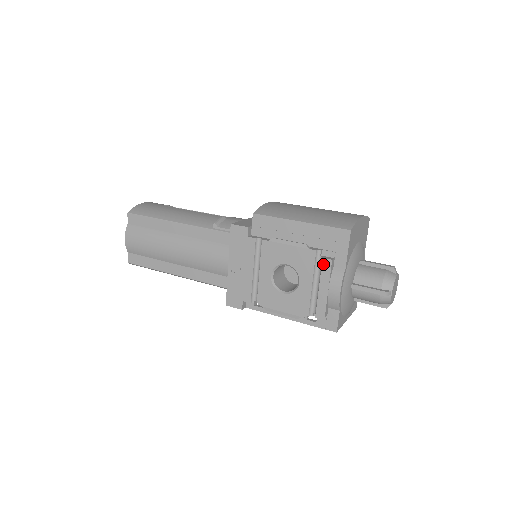
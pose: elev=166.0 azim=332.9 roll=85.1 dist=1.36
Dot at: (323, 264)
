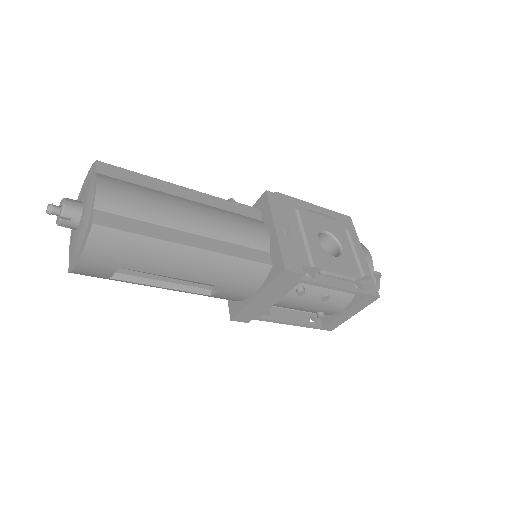
Dot at: (351, 233)
